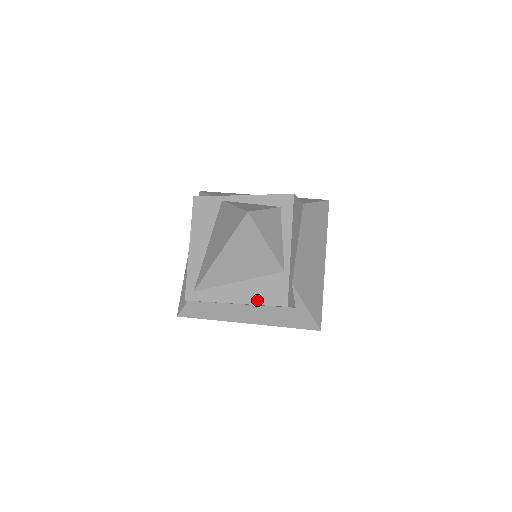
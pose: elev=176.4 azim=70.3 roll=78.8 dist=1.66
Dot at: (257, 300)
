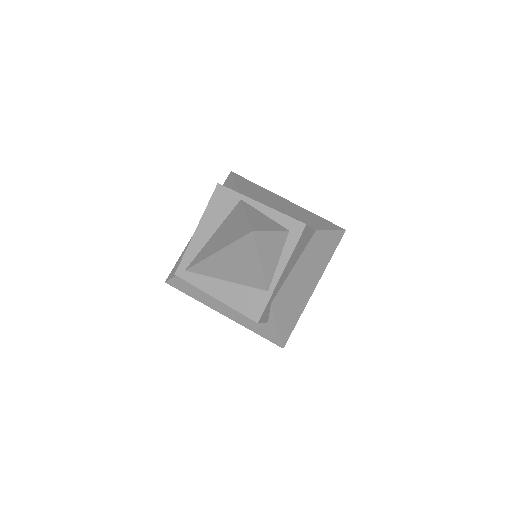
Dot at: (235, 305)
